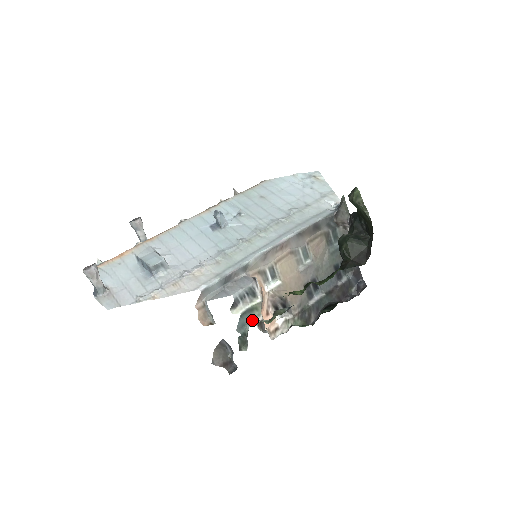
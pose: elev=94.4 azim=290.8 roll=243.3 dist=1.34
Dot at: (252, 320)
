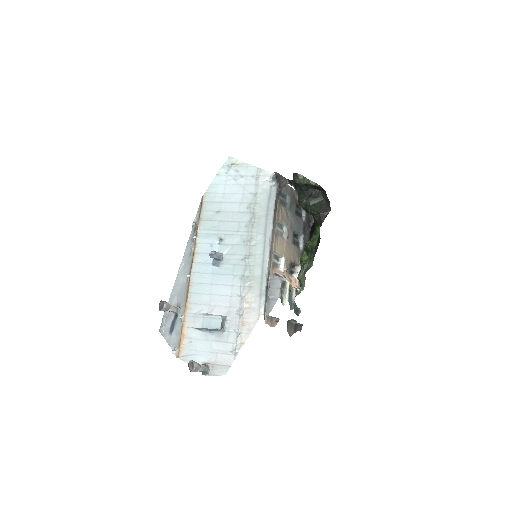
Dot at: (292, 295)
